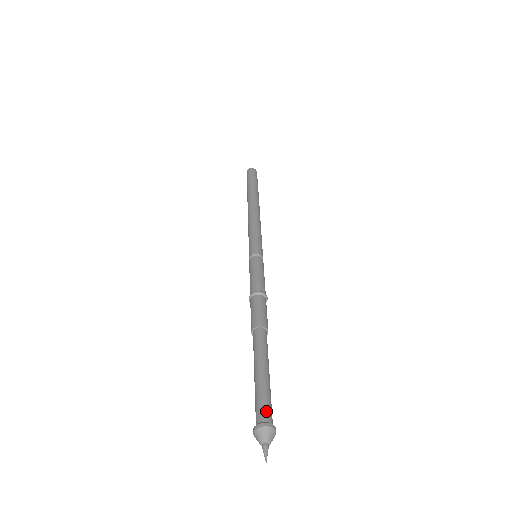
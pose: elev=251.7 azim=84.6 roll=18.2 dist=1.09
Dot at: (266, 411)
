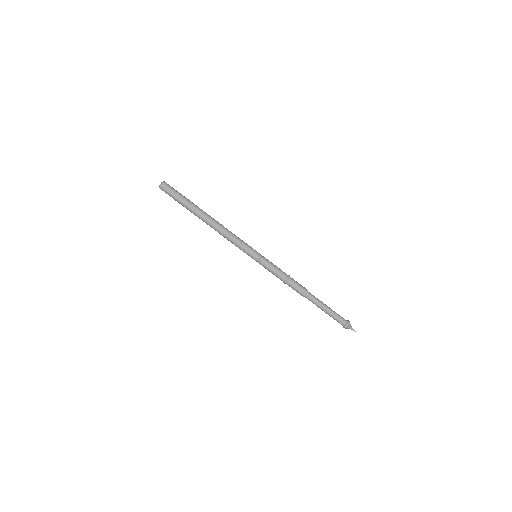
Dot at: (342, 322)
